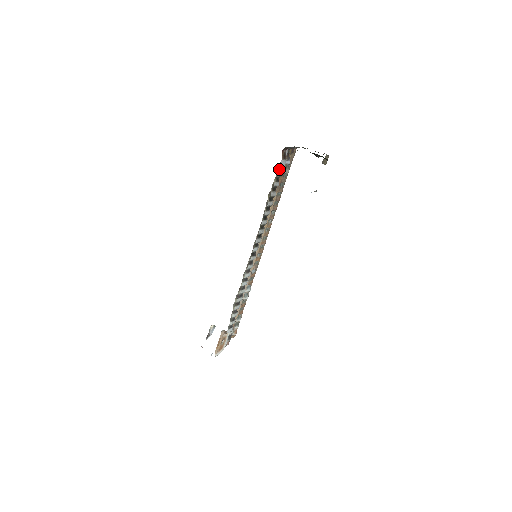
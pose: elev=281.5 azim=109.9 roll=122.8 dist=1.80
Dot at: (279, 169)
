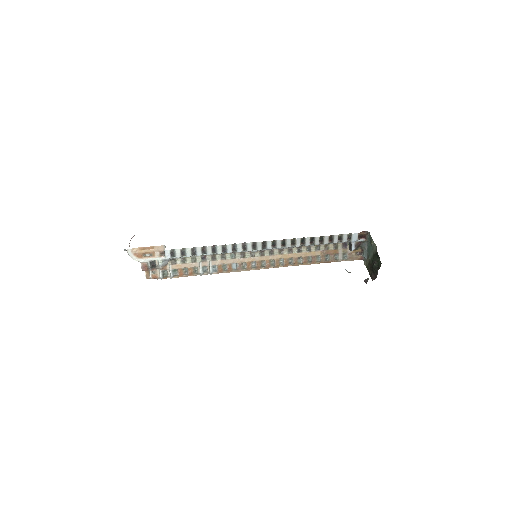
Dot at: (349, 235)
